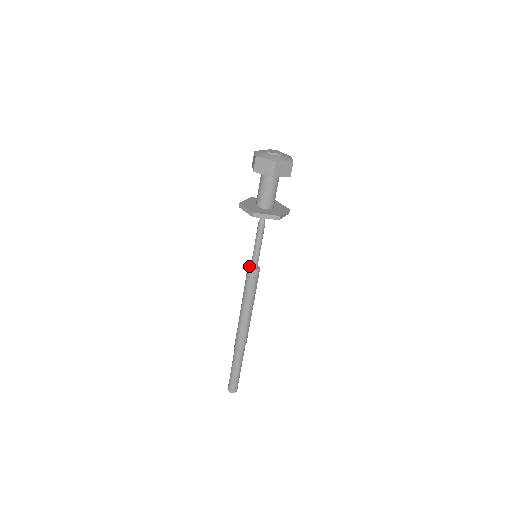
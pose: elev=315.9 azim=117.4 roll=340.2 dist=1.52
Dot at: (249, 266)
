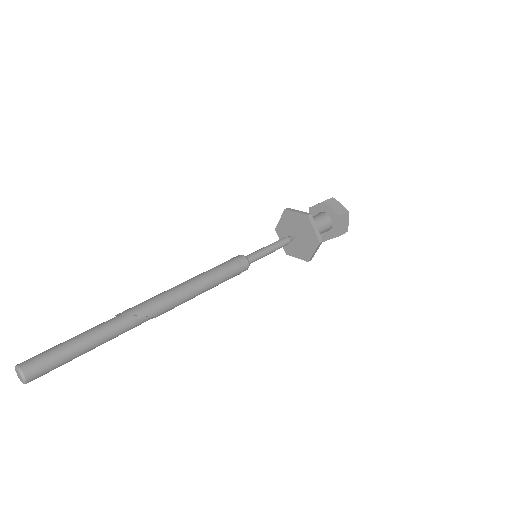
Dot at: occluded
